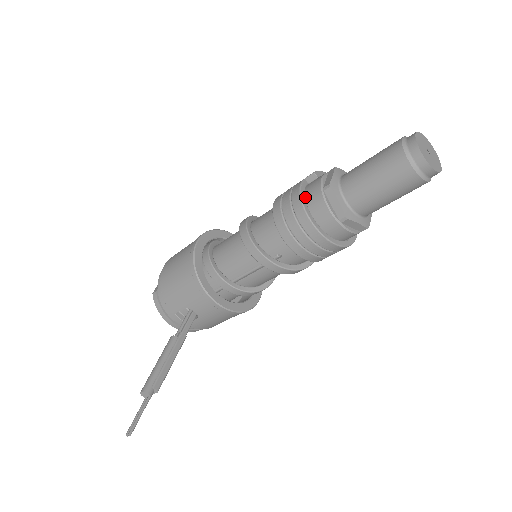
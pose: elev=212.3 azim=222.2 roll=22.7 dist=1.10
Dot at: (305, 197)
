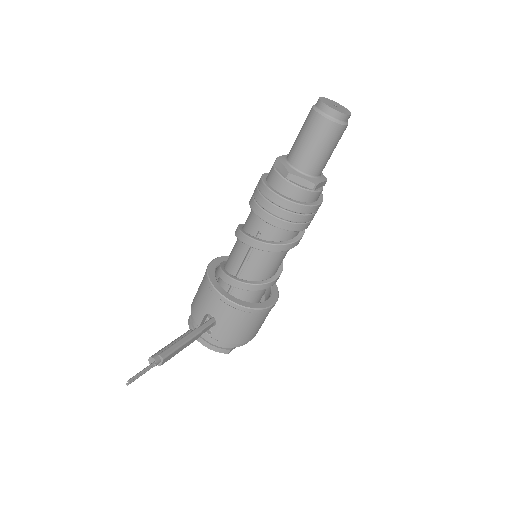
Dot at: (266, 178)
